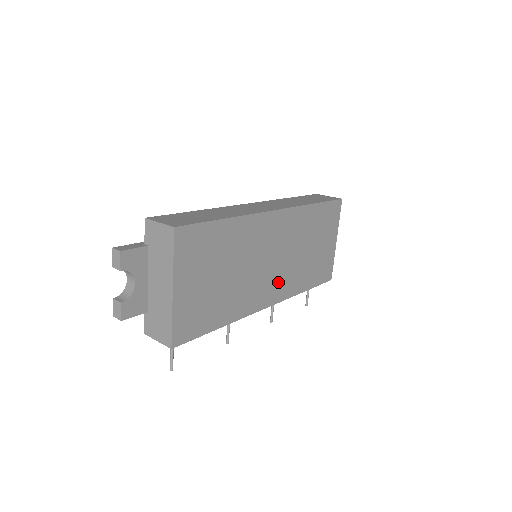
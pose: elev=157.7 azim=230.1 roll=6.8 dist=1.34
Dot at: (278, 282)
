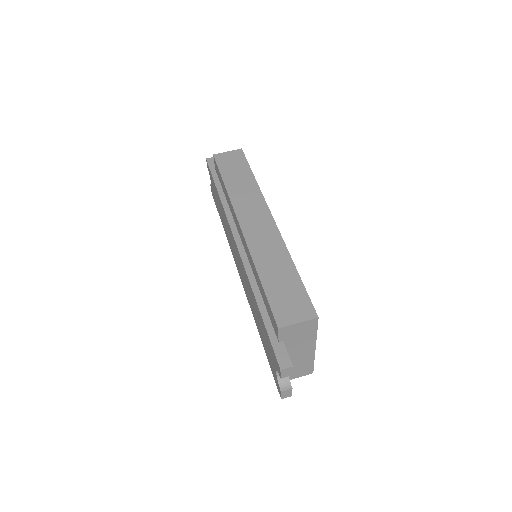
Dot at: occluded
